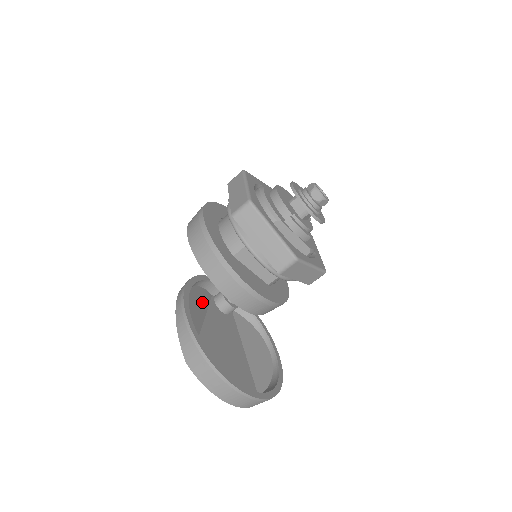
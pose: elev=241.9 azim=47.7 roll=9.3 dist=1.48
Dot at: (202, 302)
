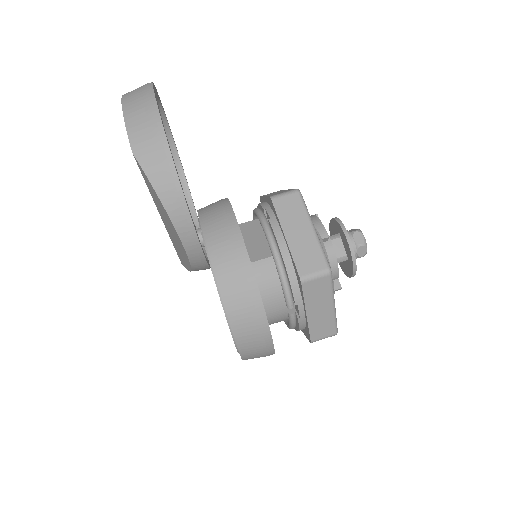
Dot at: occluded
